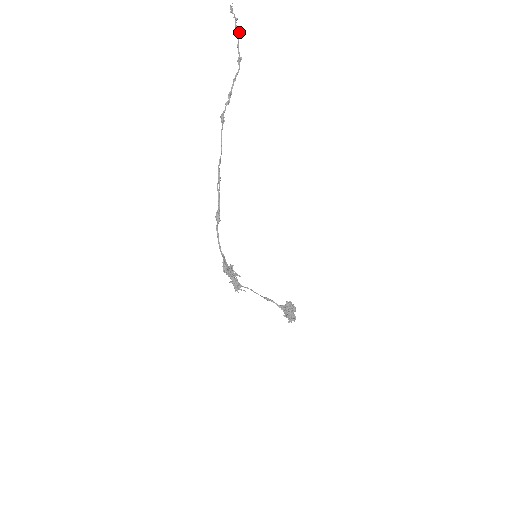
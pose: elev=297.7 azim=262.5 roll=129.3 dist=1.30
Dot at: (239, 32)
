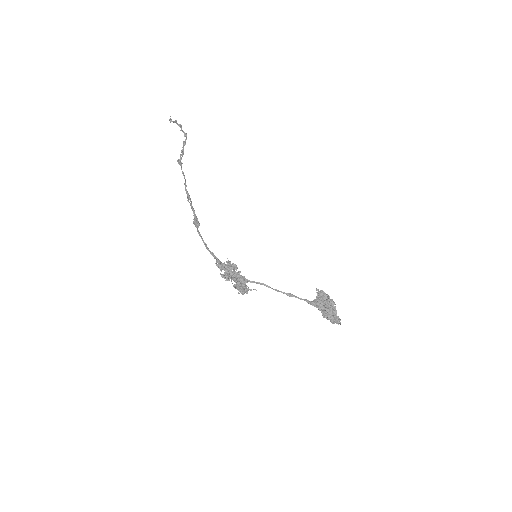
Dot at: (180, 124)
